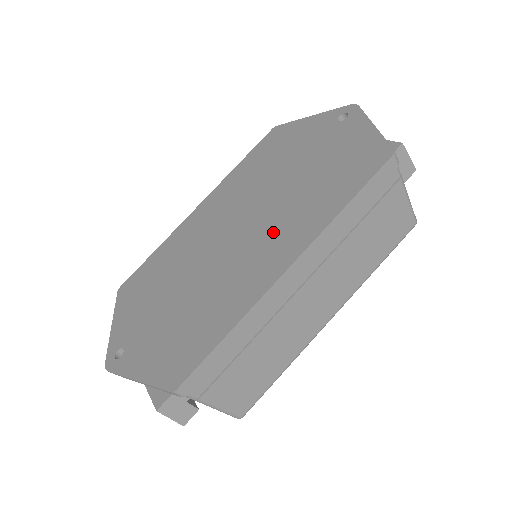
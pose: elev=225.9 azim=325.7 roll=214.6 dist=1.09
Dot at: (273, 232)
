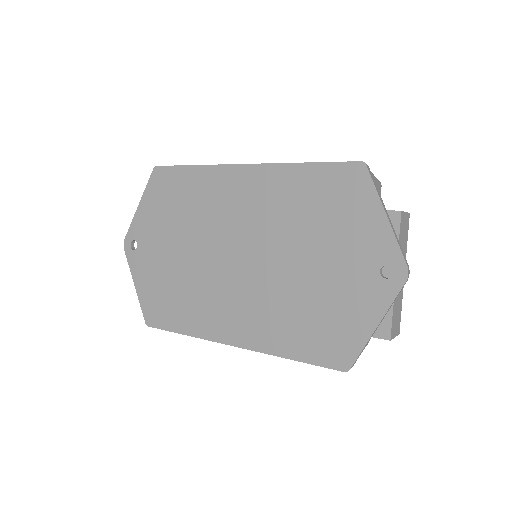
Dot at: (251, 304)
